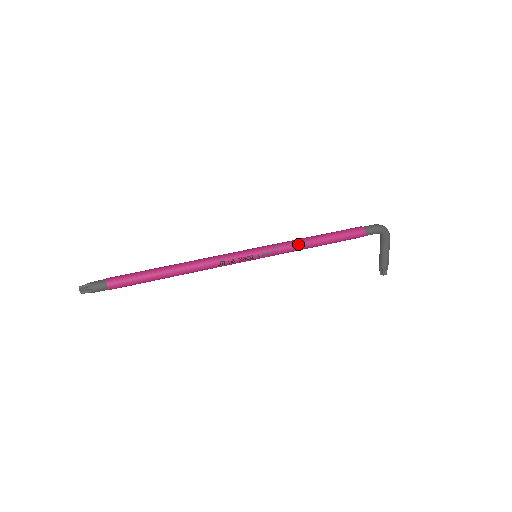
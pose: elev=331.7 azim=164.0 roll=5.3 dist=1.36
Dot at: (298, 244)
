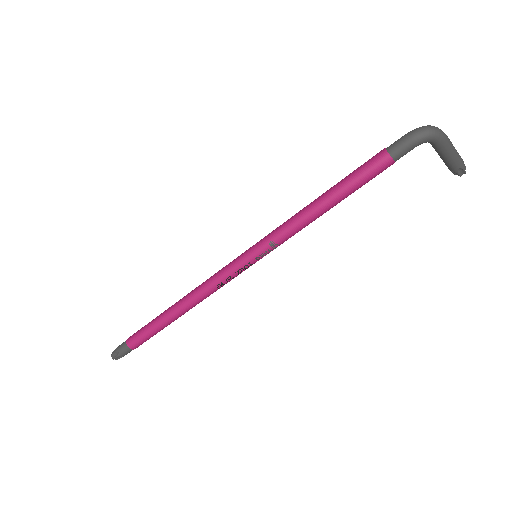
Dot at: (298, 224)
